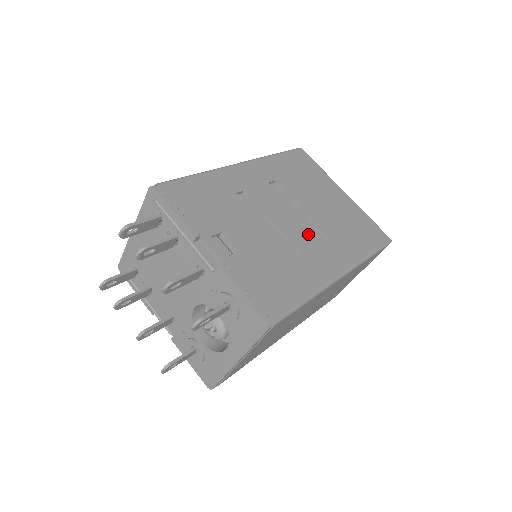
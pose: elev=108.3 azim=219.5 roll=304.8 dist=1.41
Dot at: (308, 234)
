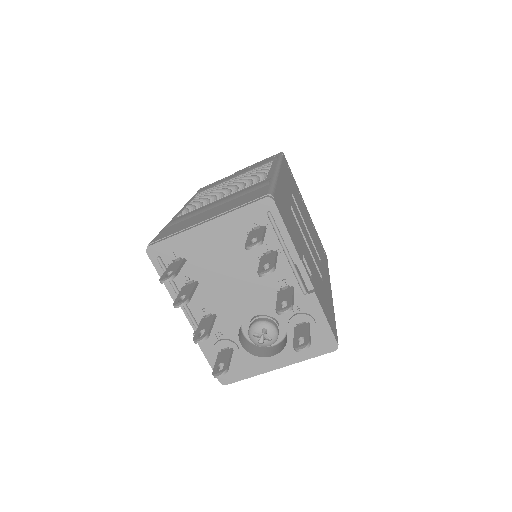
Dot at: (315, 253)
